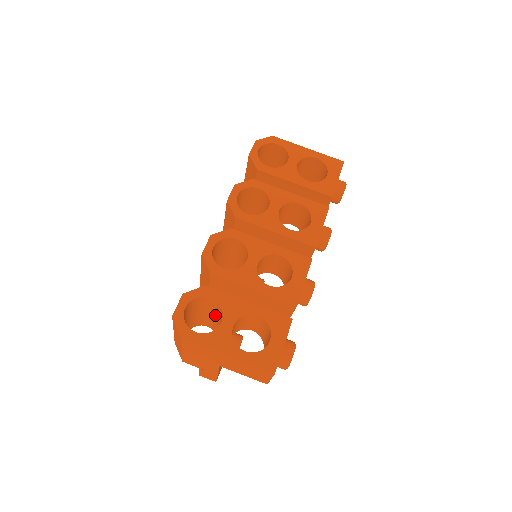
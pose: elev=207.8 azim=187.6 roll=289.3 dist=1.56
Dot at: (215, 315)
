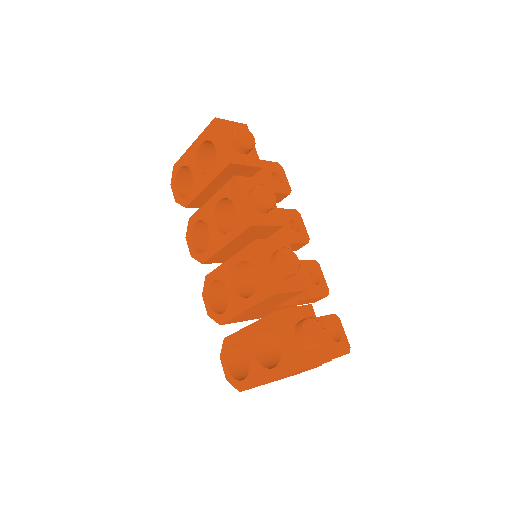
Dot at: occluded
